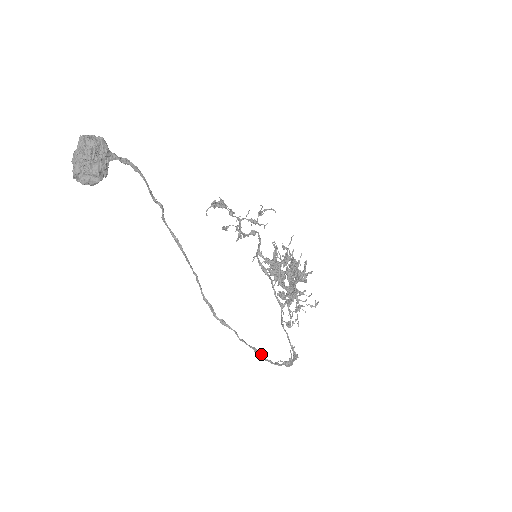
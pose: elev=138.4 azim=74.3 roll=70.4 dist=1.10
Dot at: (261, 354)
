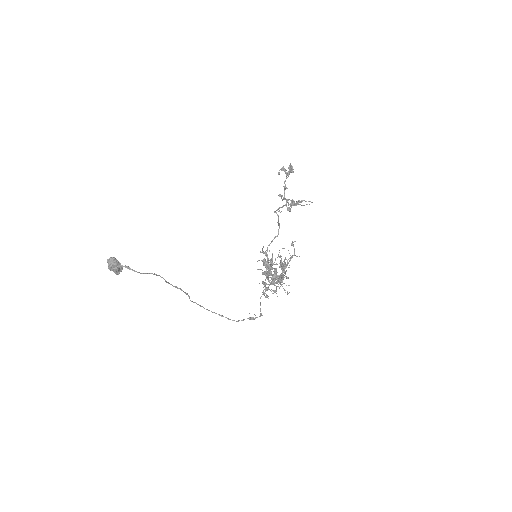
Dot at: occluded
